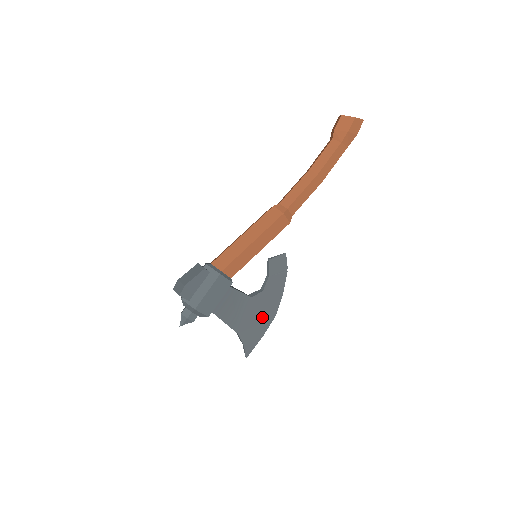
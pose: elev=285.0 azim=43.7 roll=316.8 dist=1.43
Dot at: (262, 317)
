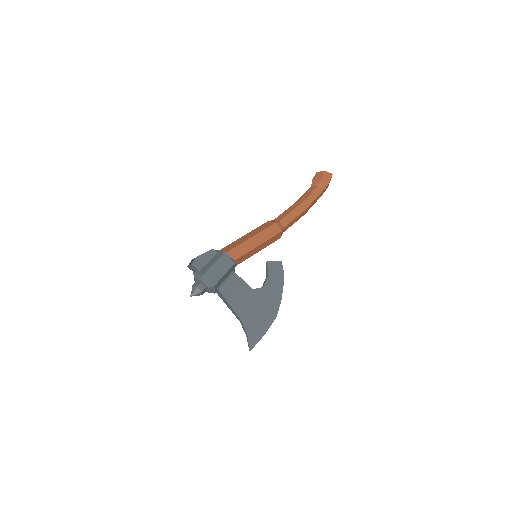
Dot at: (264, 313)
